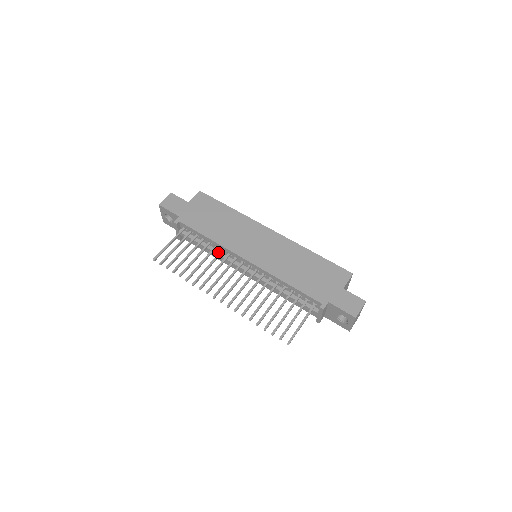
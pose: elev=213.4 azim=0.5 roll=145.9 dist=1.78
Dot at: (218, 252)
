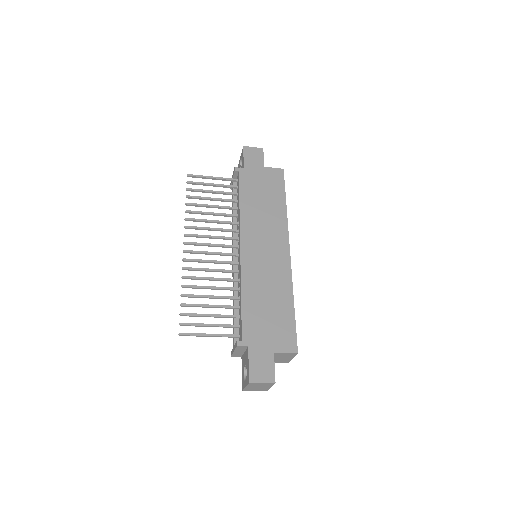
Dot at: occluded
